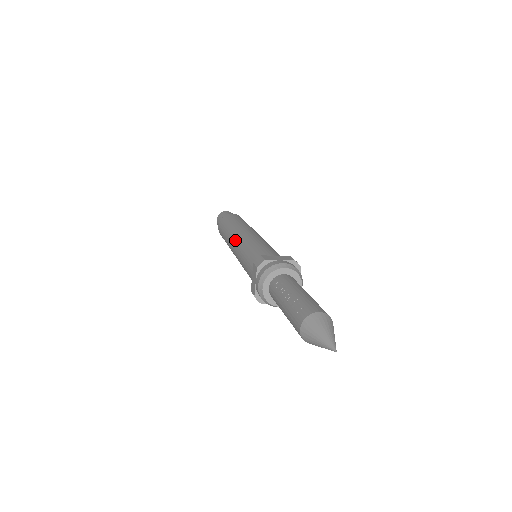
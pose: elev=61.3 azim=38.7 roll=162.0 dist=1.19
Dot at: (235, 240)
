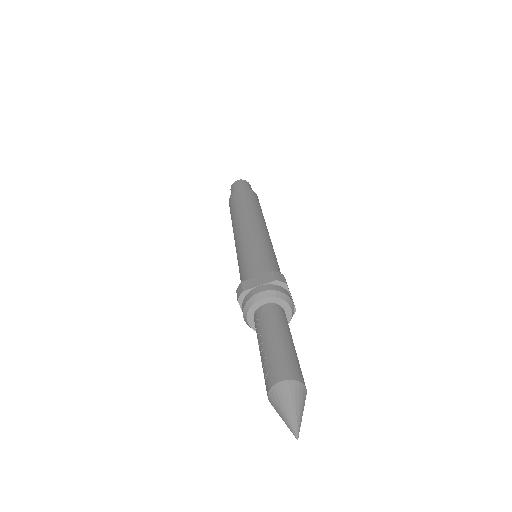
Dot at: (234, 239)
